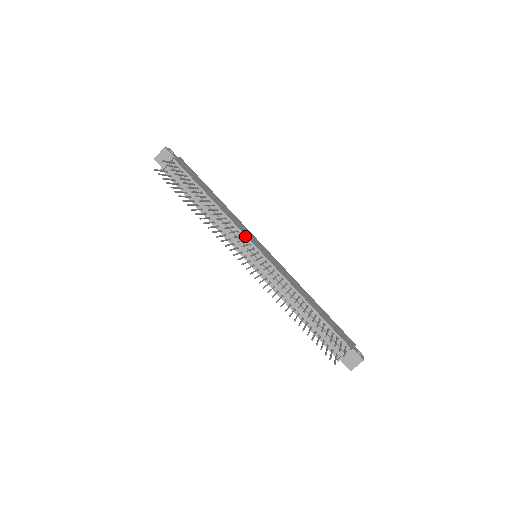
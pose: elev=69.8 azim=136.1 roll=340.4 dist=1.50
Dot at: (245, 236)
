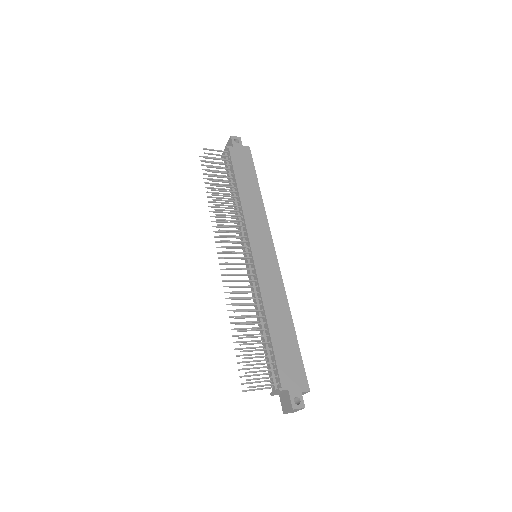
Dot at: (247, 233)
